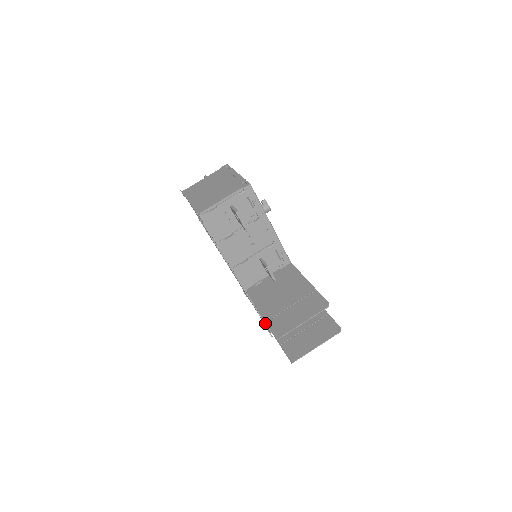
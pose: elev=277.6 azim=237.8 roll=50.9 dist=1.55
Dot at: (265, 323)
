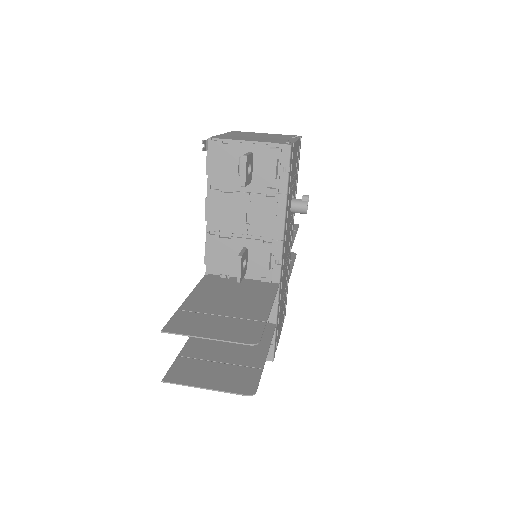
Dot at: occluded
